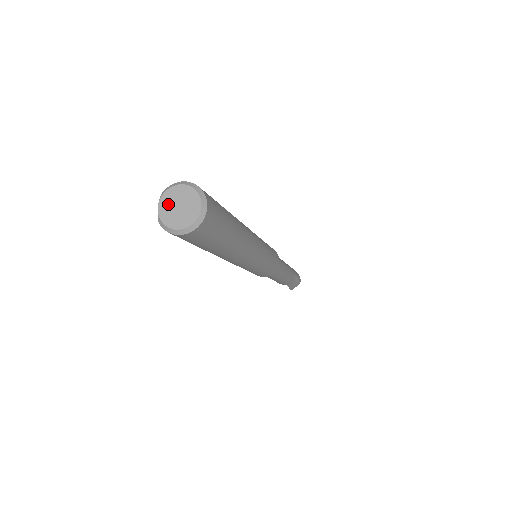
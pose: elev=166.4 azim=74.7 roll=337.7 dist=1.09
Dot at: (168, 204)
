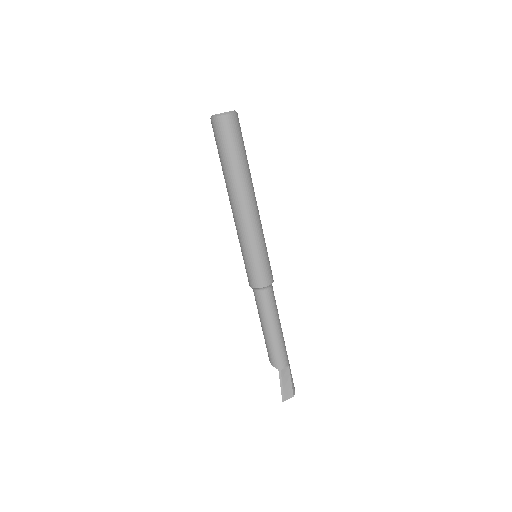
Dot at: occluded
